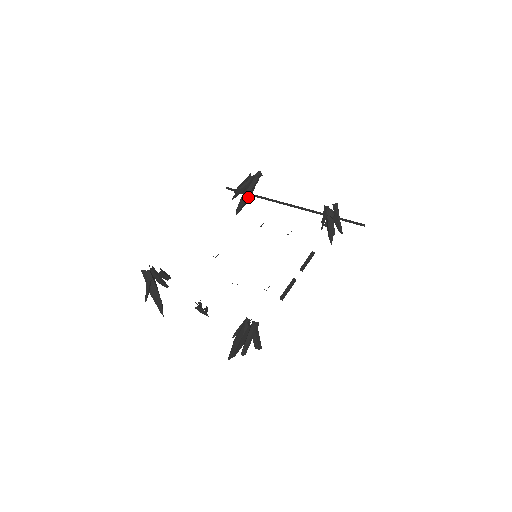
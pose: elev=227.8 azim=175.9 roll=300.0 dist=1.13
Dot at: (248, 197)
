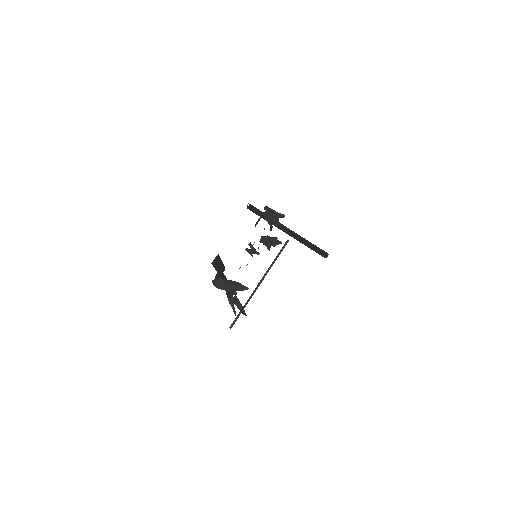
Dot at: (236, 292)
